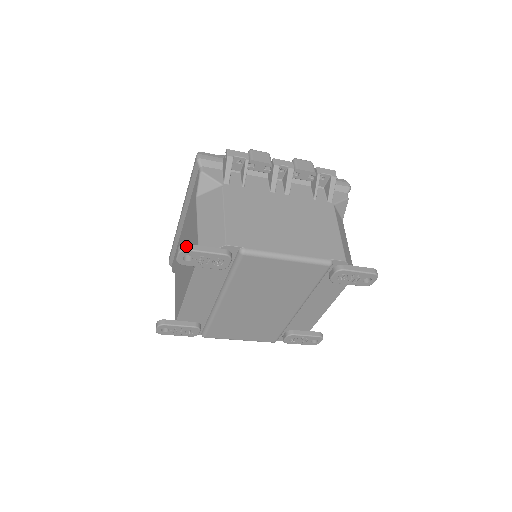
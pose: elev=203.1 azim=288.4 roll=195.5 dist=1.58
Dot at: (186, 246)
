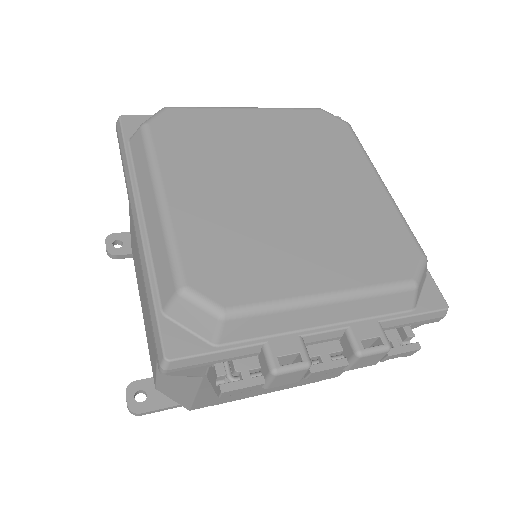
Dot at: (138, 415)
